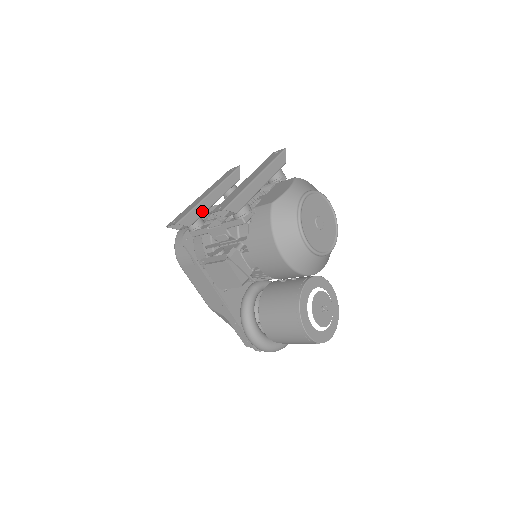
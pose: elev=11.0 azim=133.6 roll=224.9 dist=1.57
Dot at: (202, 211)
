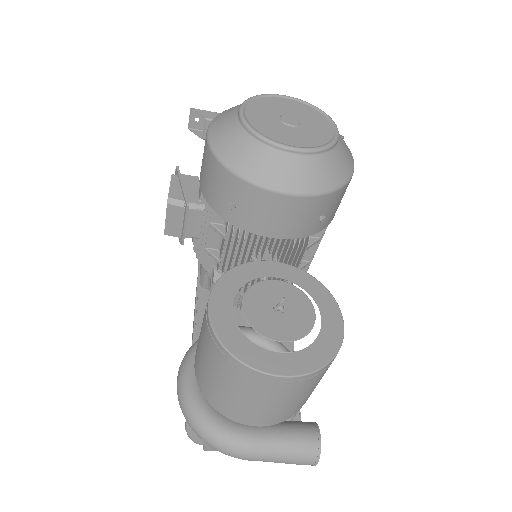
Dot at: occluded
